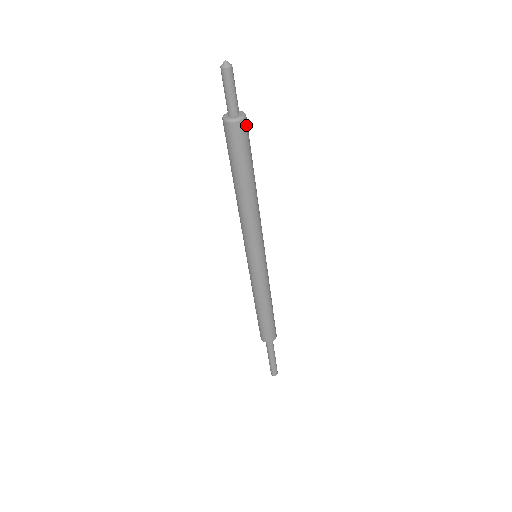
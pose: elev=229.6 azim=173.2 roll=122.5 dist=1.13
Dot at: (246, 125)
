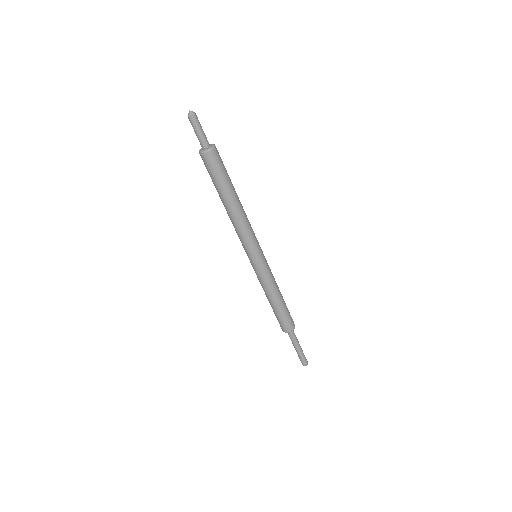
Dot at: (217, 152)
